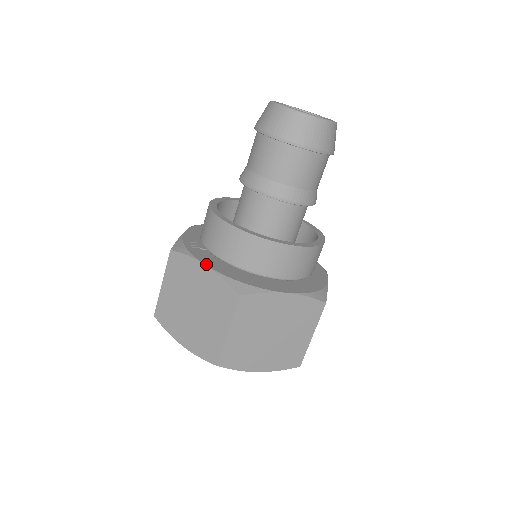
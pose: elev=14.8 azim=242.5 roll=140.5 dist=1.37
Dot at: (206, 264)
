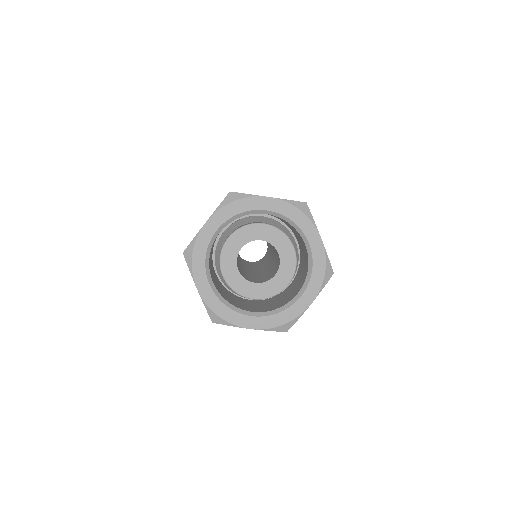
Dot at: occluded
